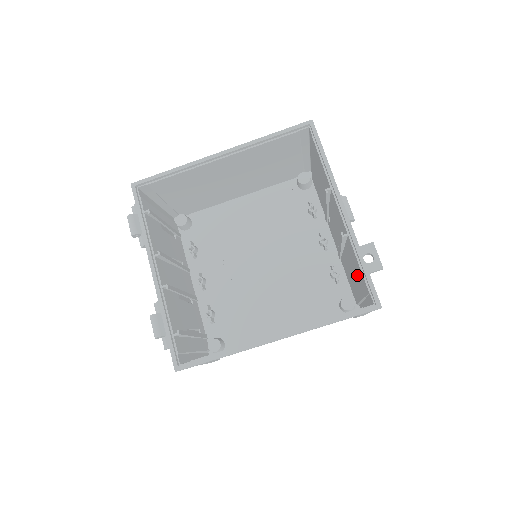
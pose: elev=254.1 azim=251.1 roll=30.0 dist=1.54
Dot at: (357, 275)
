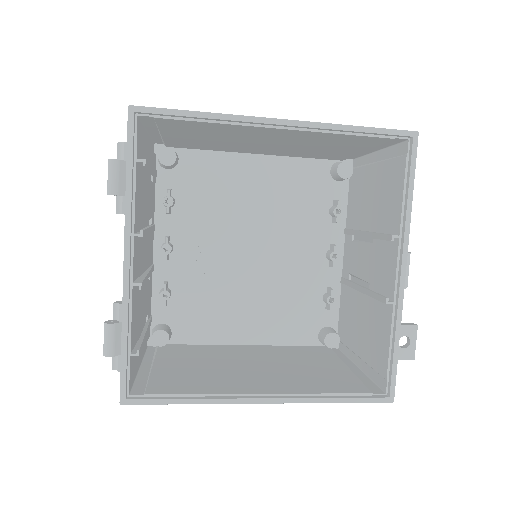
Dot at: (372, 339)
